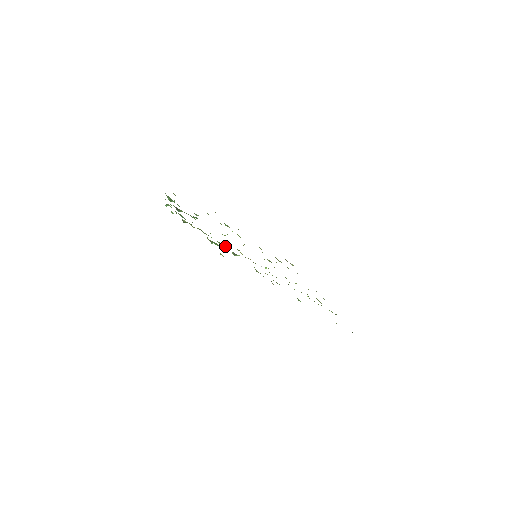
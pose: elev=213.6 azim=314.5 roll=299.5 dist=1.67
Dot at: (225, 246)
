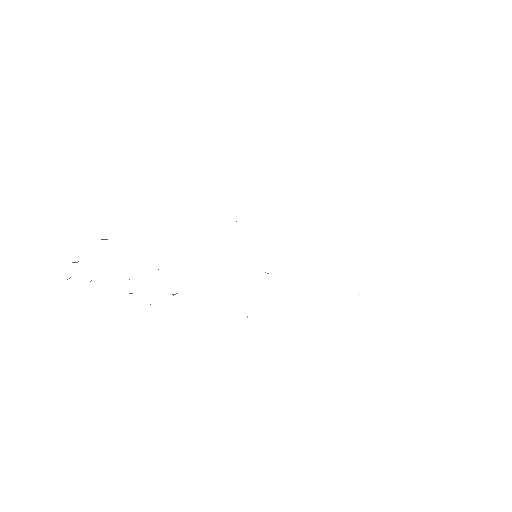
Dot at: occluded
